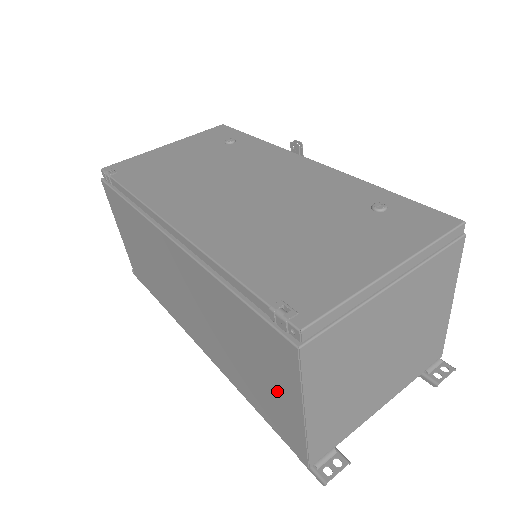
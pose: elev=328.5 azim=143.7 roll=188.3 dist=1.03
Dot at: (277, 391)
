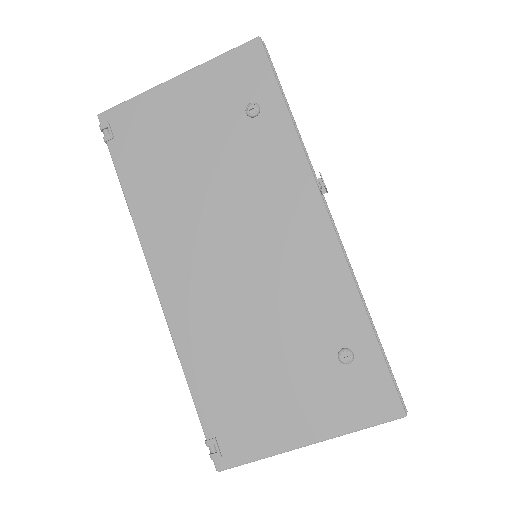
Dot at: occluded
